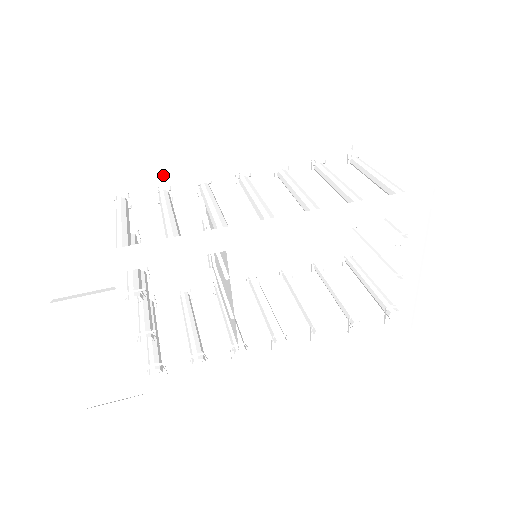
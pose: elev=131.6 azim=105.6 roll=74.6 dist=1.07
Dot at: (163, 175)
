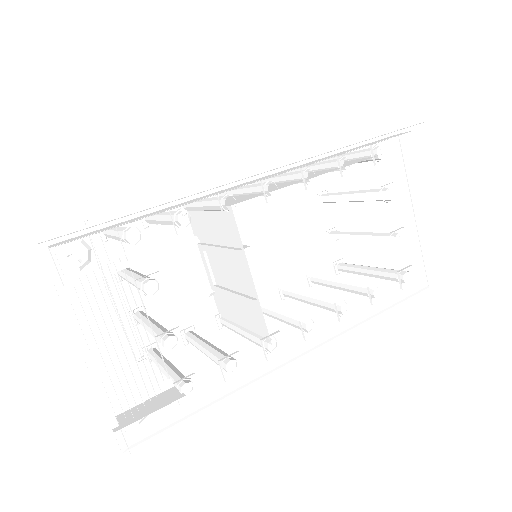
Dot at: (143, 208)
